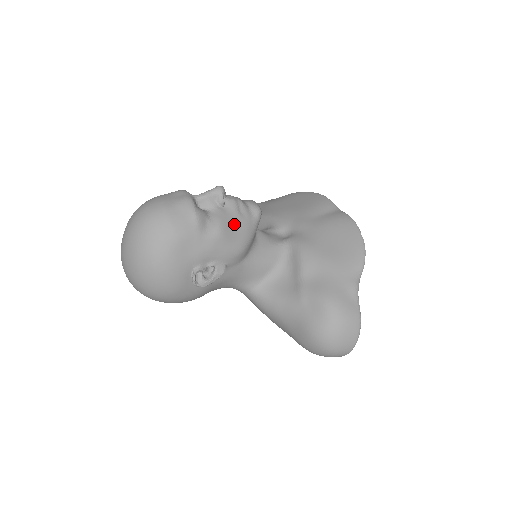
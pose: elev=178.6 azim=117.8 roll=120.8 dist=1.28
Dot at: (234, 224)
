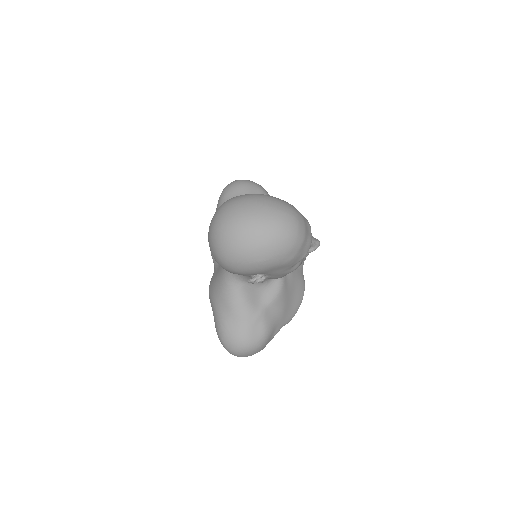
Dot at: occluded
